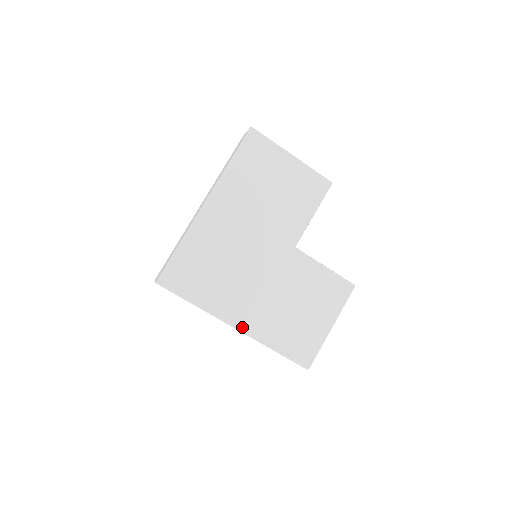
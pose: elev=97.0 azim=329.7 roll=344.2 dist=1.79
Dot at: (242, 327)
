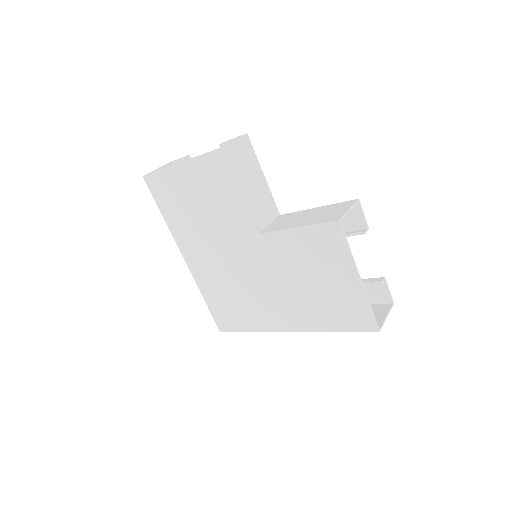
Dot at: (291, 328)
